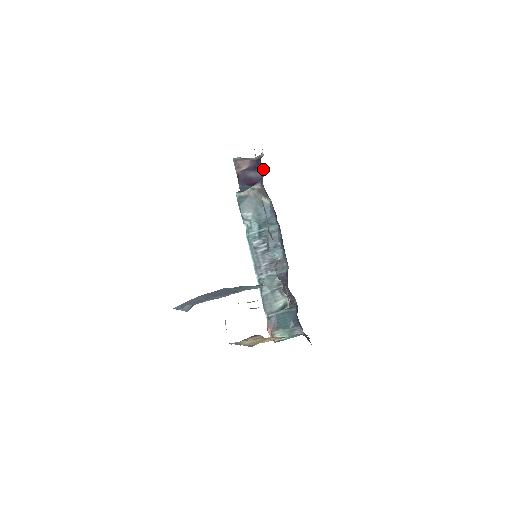
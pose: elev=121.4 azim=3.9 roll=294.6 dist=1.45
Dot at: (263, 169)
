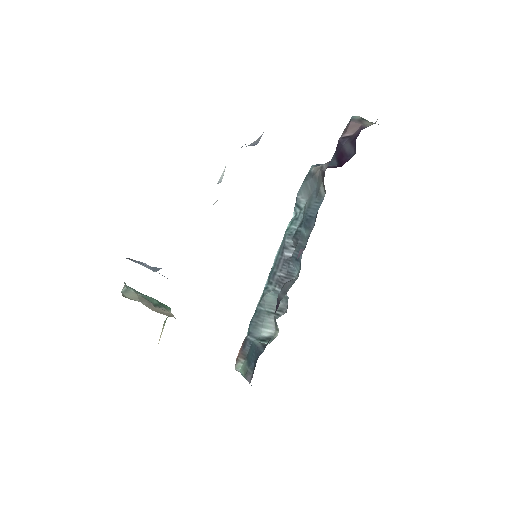
Dot at: occluded
